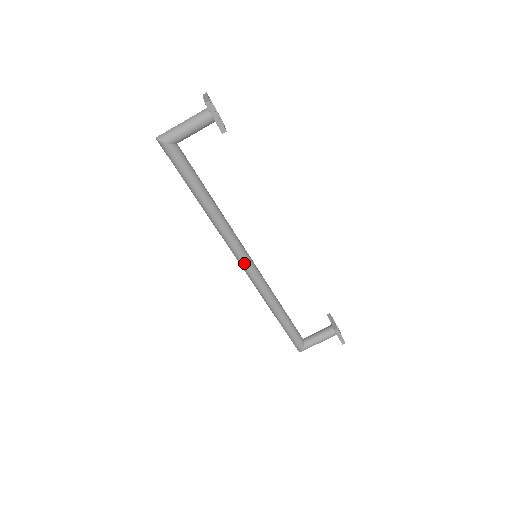
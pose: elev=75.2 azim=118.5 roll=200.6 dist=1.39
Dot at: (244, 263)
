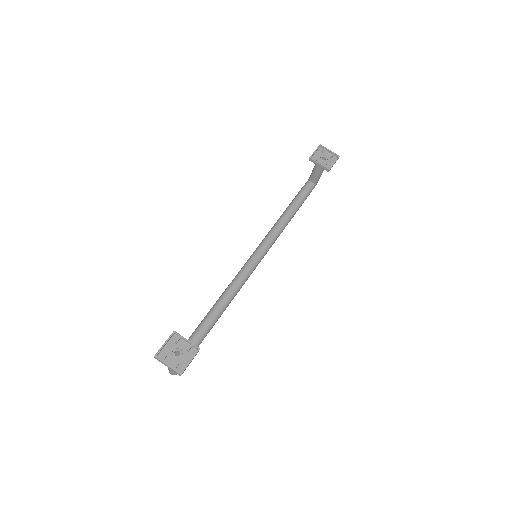
Dot at: occluded
